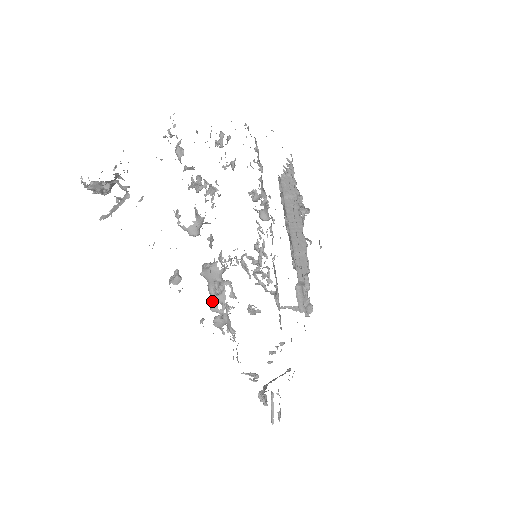
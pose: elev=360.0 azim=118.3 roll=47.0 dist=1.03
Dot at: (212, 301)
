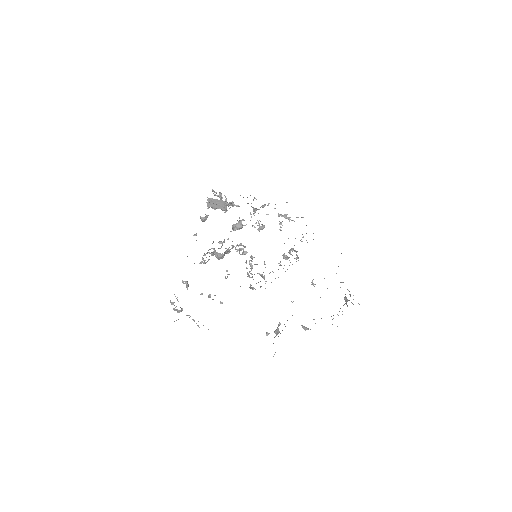
Dot at: occluded
